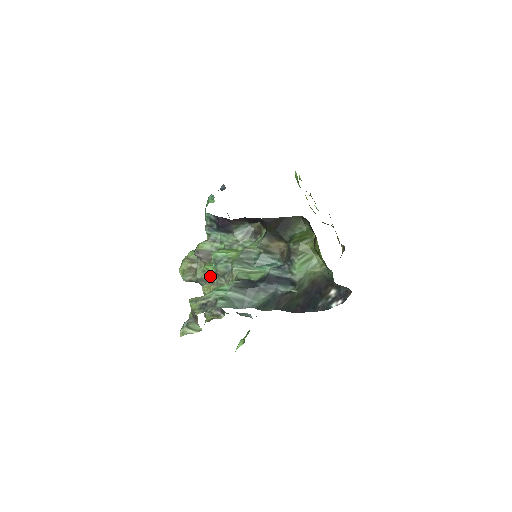
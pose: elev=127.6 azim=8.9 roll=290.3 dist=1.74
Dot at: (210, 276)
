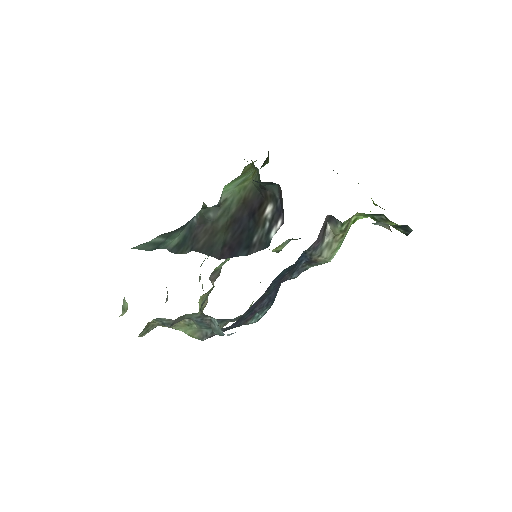
Dot at: occluded
